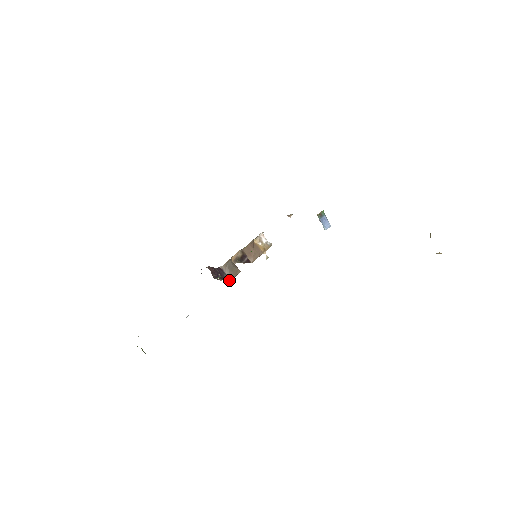
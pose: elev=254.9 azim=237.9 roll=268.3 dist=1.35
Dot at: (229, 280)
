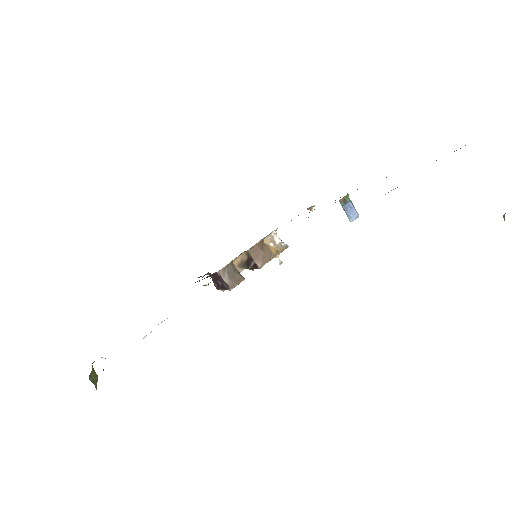
Dot at: (229, 290)
